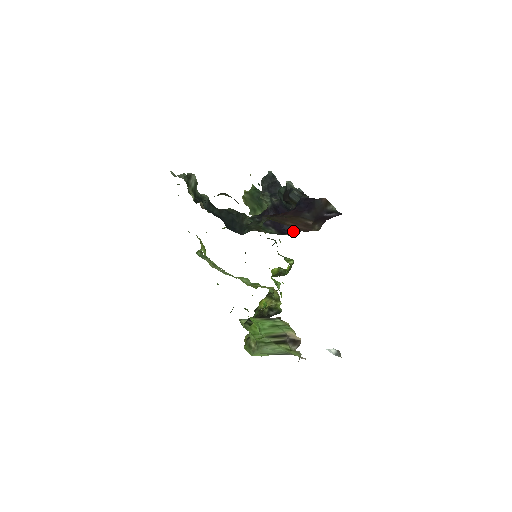
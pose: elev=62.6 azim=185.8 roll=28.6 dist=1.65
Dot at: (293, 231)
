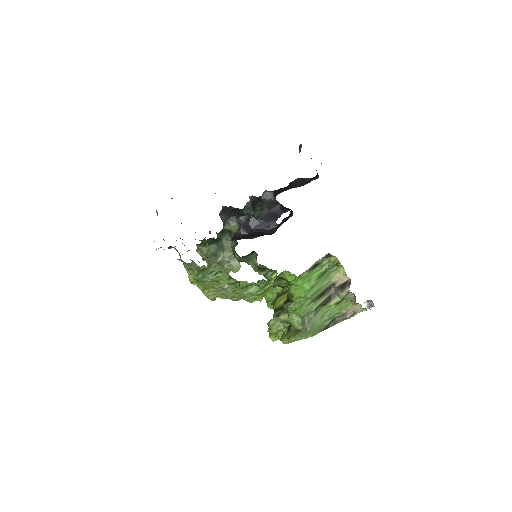
Dot at: (272, 233)
